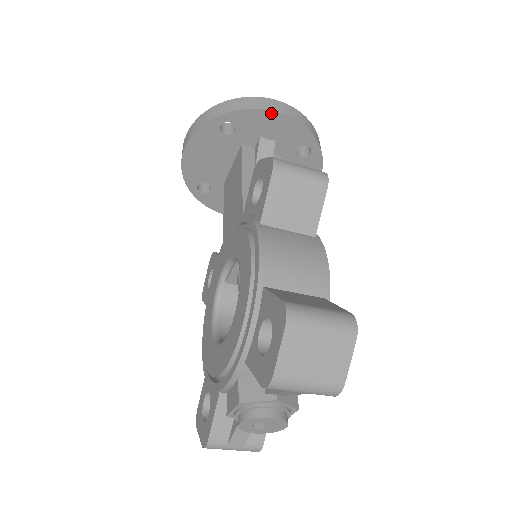
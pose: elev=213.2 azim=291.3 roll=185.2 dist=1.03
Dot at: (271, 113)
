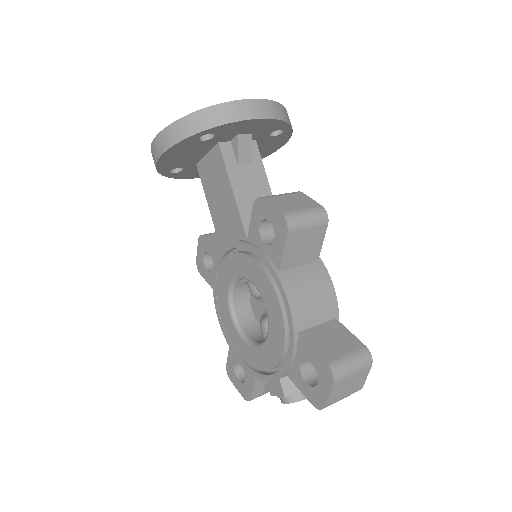
Dot at: (251, 120)
